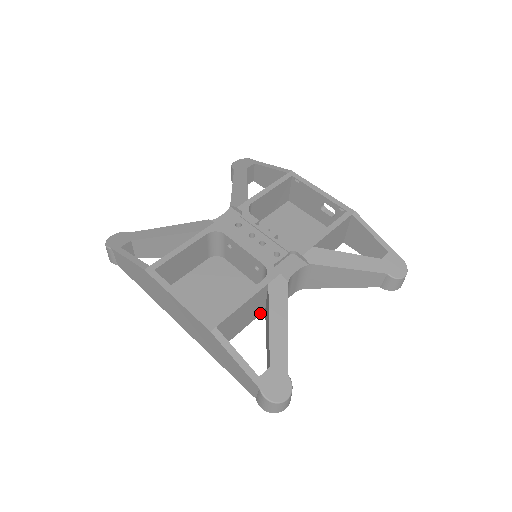
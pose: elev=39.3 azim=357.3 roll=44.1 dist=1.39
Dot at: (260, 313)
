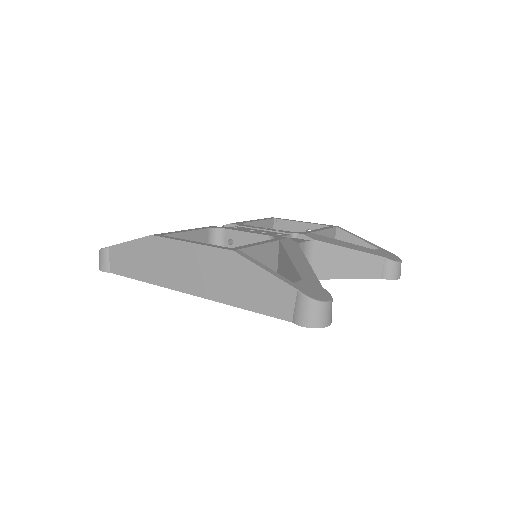
Dot at: occluded
